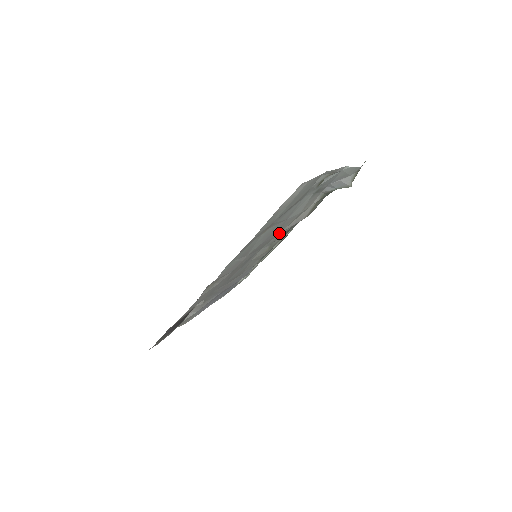
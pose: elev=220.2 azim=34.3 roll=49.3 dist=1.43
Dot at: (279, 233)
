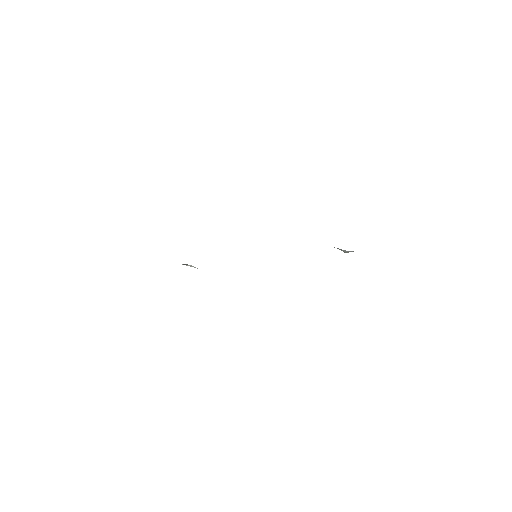
Dot at: occluded
